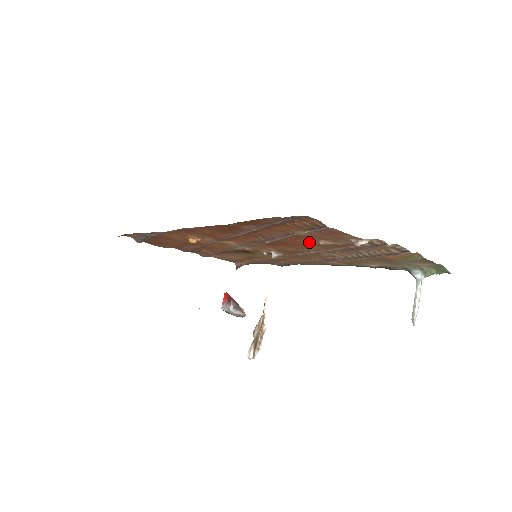
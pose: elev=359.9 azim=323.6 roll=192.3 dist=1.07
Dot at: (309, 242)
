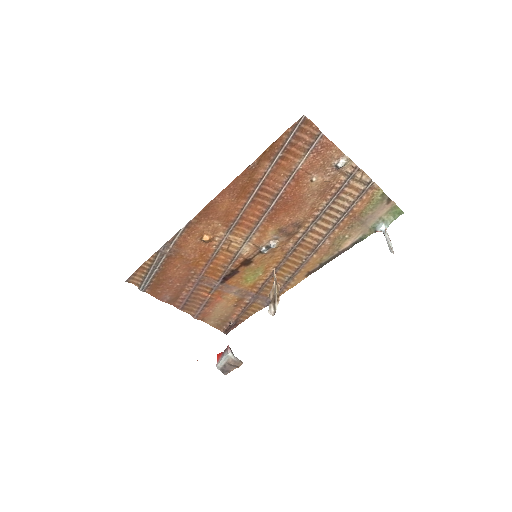
Dot at: (304, 187)
